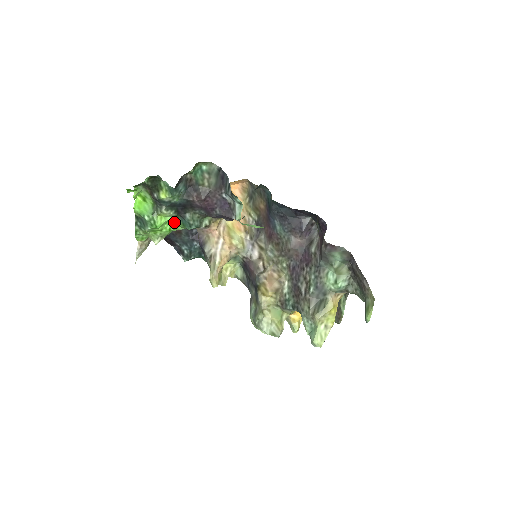
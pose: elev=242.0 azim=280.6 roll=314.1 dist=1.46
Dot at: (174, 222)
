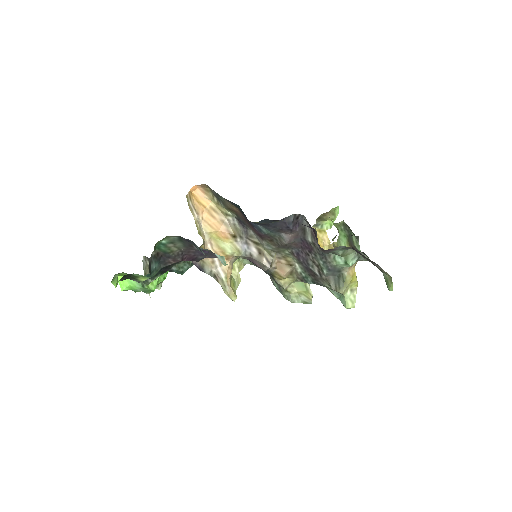
Dot at: occluded
